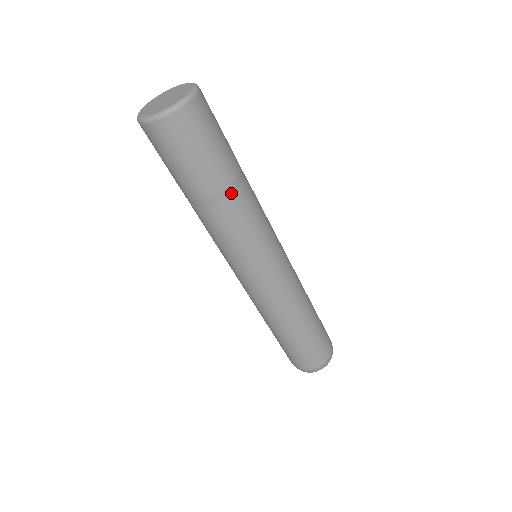
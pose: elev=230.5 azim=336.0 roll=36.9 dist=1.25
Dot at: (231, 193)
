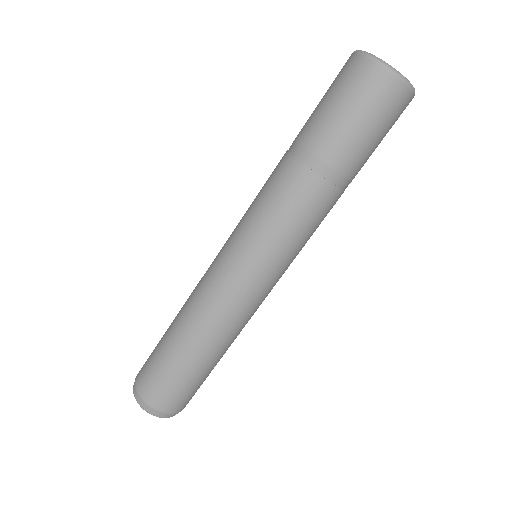
Dot at: (327, 179)
